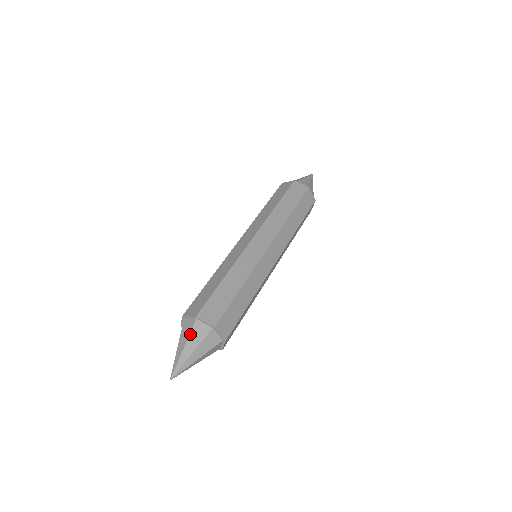
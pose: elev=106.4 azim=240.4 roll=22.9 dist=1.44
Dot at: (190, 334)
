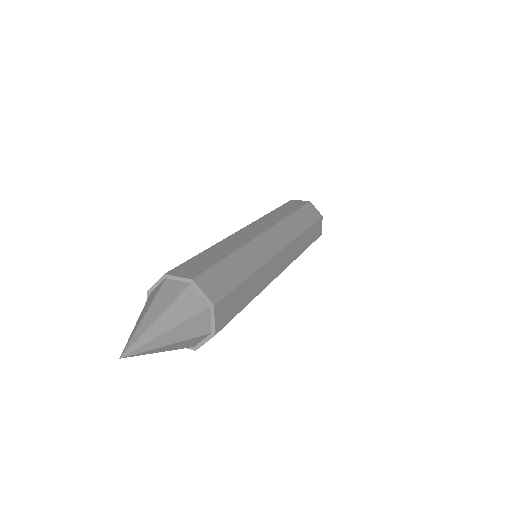
Dot at: (175, 301)
